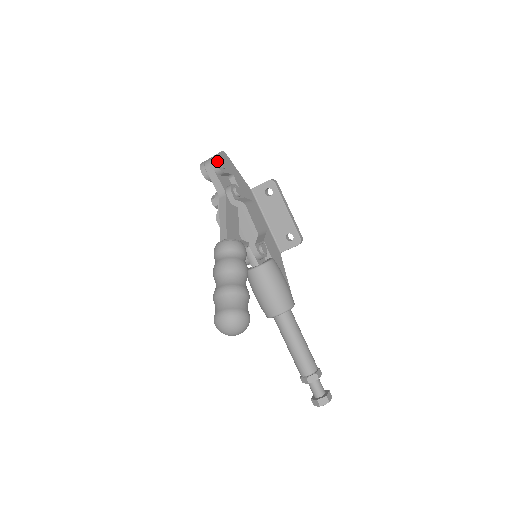
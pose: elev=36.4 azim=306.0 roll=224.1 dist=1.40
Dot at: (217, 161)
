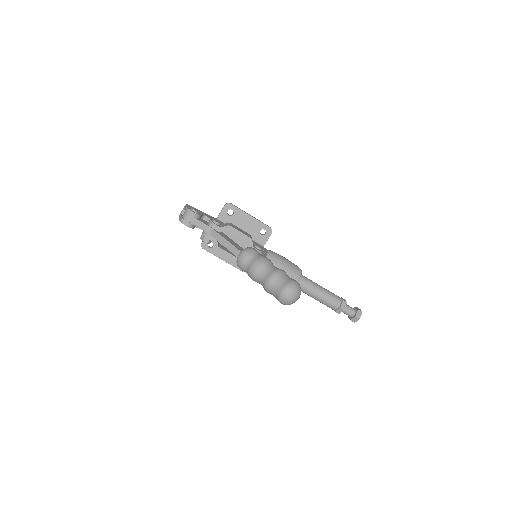
Dot at: (192, 211)
